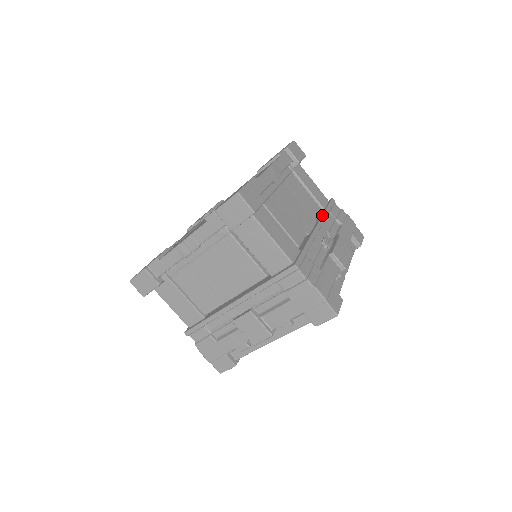
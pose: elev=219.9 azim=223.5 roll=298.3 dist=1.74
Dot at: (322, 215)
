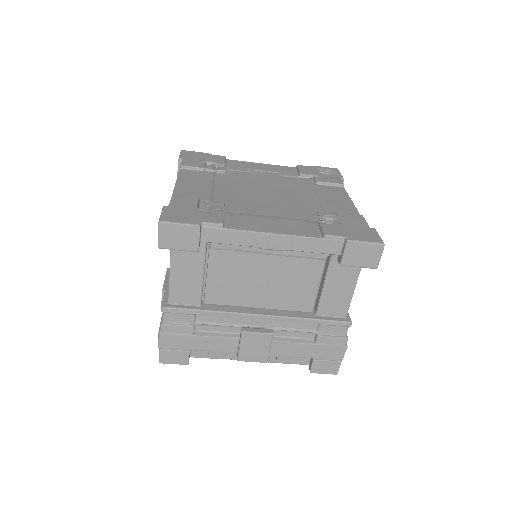
Dot at: occluded
